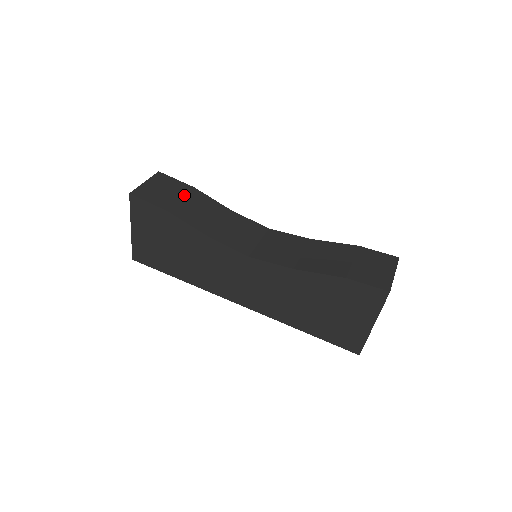
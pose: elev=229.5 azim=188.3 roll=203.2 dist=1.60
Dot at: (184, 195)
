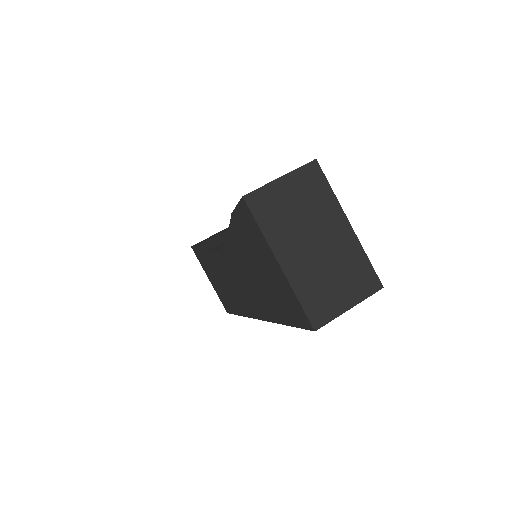
Dot at: (224, 231)
